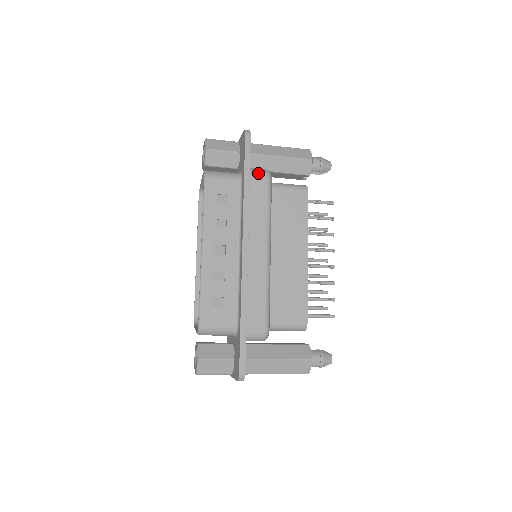
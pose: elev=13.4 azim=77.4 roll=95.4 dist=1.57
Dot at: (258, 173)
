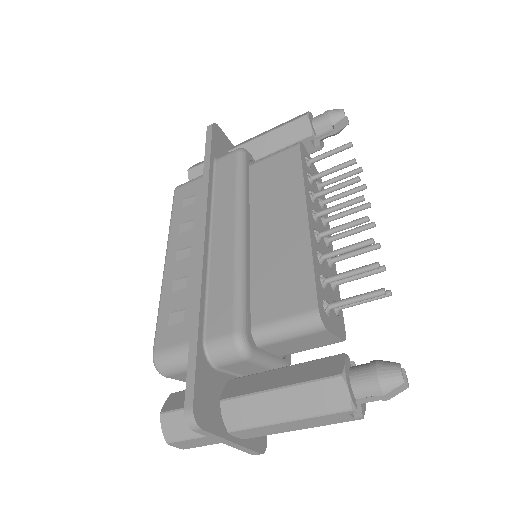
Dot at: (226, 154)
